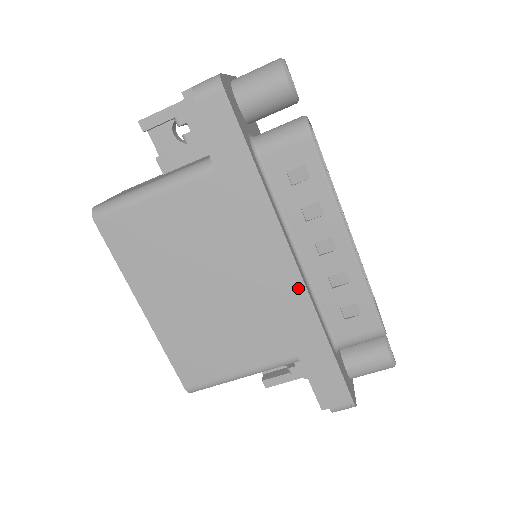
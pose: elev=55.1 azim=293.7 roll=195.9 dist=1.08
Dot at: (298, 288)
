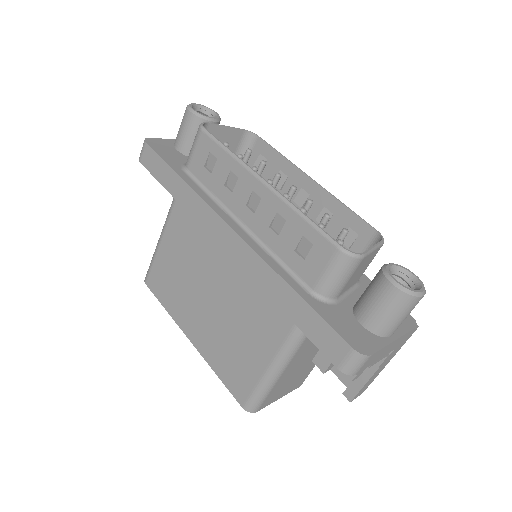
Dot at: (244, 249)
